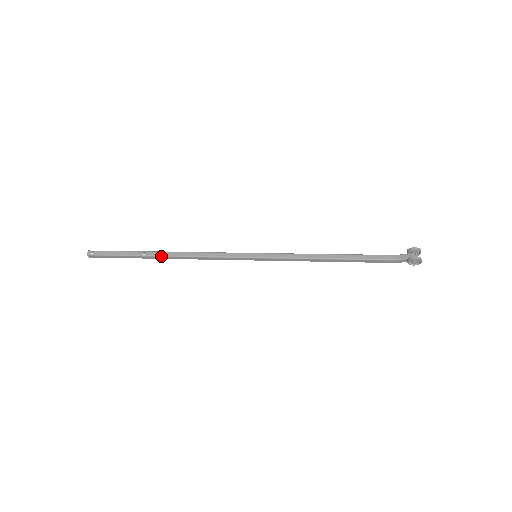
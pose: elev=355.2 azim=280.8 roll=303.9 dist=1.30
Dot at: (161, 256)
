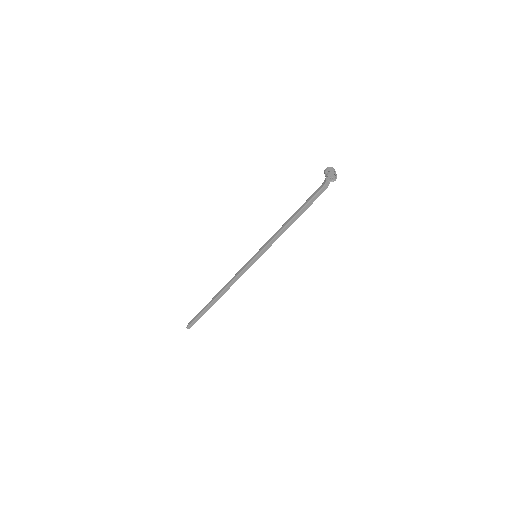
Dot at: (215, 298)
